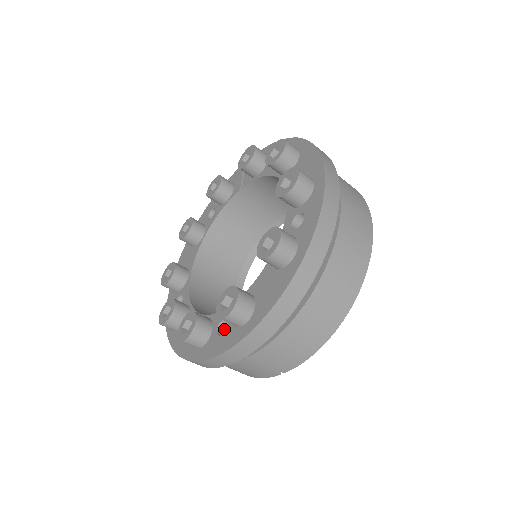
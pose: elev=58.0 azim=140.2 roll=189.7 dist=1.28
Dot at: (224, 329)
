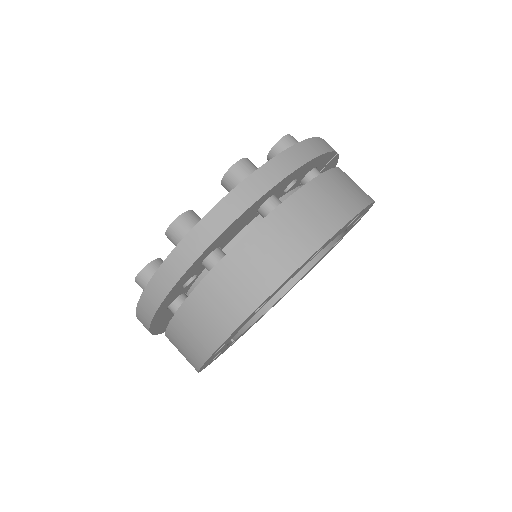
Dot at: occluded
